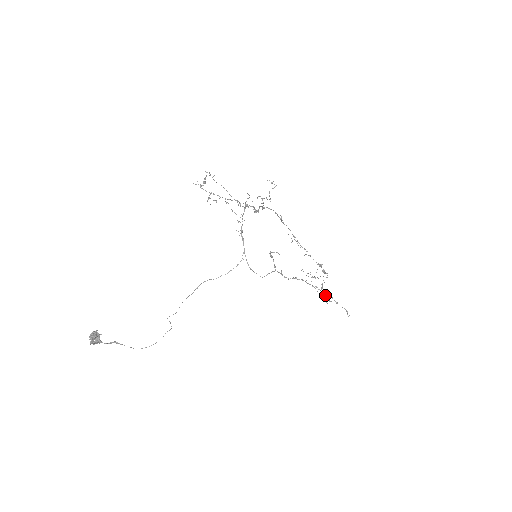
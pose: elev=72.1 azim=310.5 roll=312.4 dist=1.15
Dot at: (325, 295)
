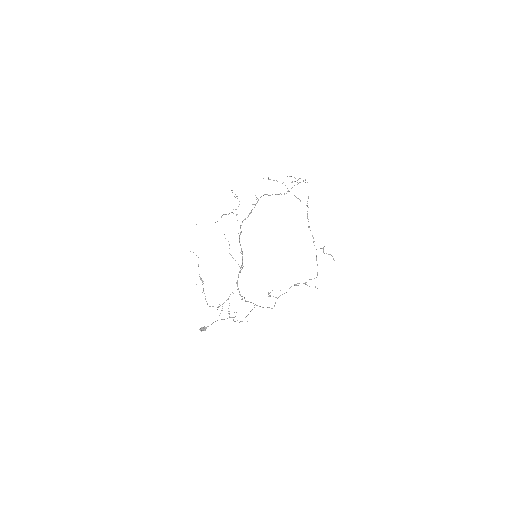
Dot at: occluded
